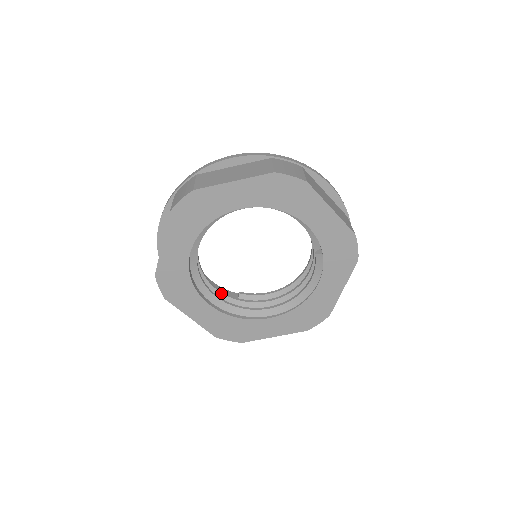
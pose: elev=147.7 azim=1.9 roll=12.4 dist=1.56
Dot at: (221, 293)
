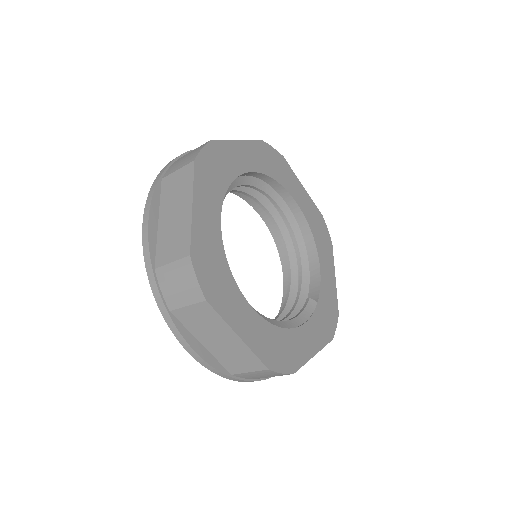
Dot at: occluded
